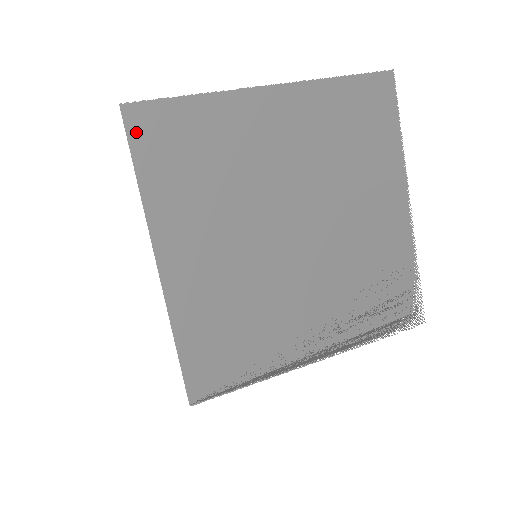
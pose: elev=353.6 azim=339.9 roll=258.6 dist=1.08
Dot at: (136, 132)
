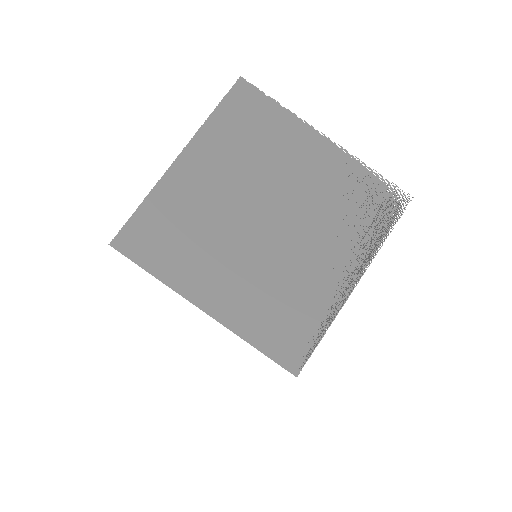
Dot at: (129, 251)
